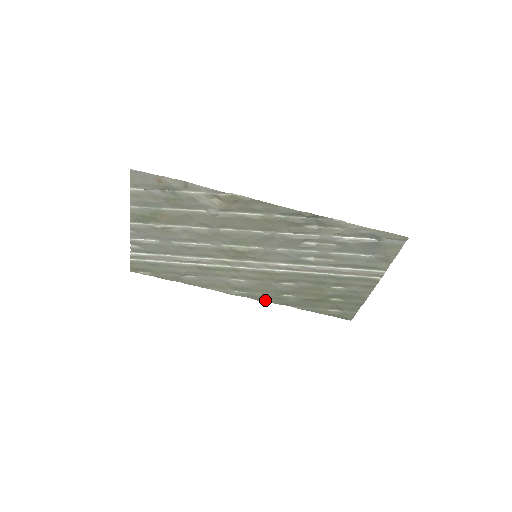
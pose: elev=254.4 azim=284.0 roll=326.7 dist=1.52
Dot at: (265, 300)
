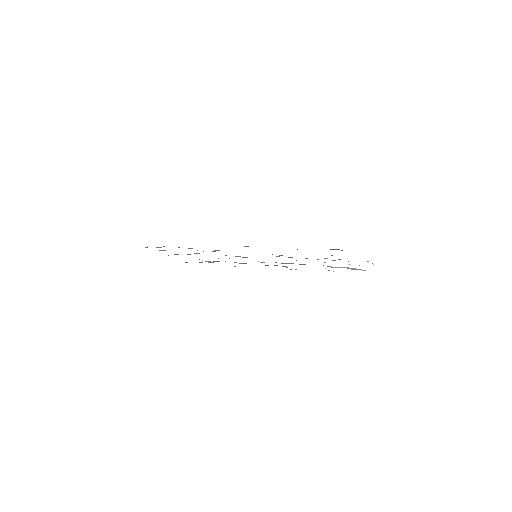
Dot at: occluded
